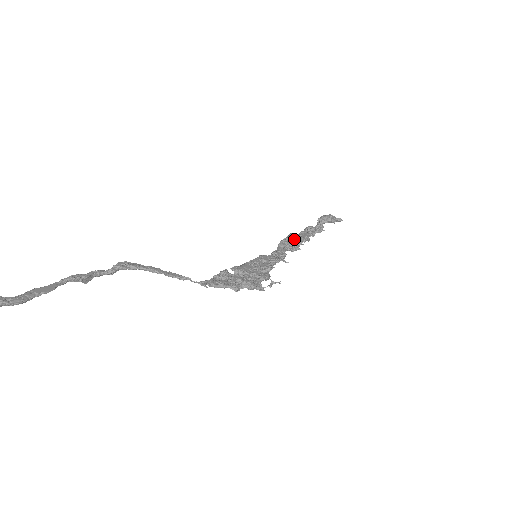
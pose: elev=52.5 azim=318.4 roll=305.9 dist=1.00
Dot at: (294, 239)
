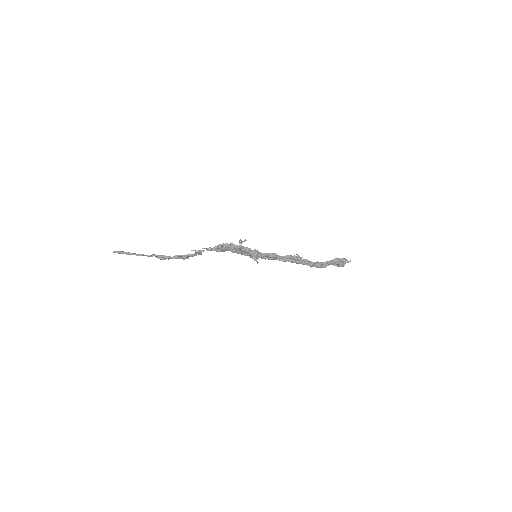
Dot at: occluded
